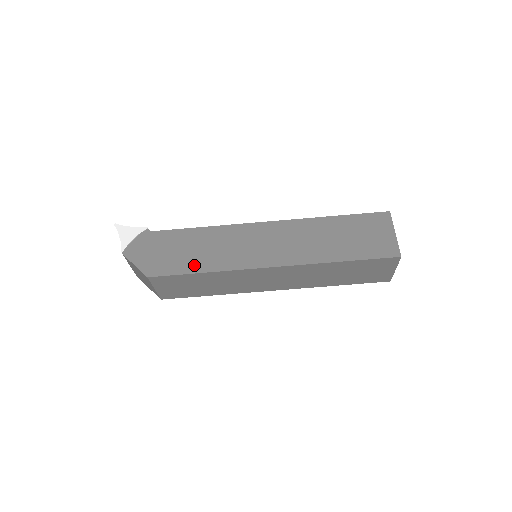
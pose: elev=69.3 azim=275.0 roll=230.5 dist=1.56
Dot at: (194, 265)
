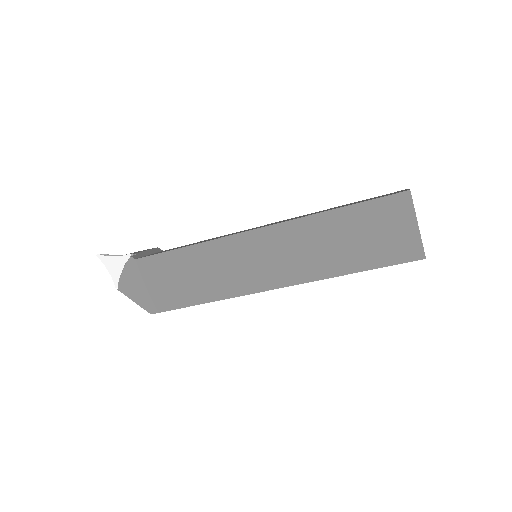
Dot at: (191, 296)
